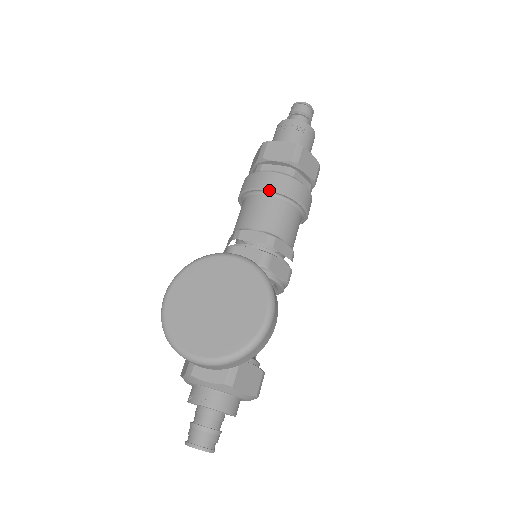
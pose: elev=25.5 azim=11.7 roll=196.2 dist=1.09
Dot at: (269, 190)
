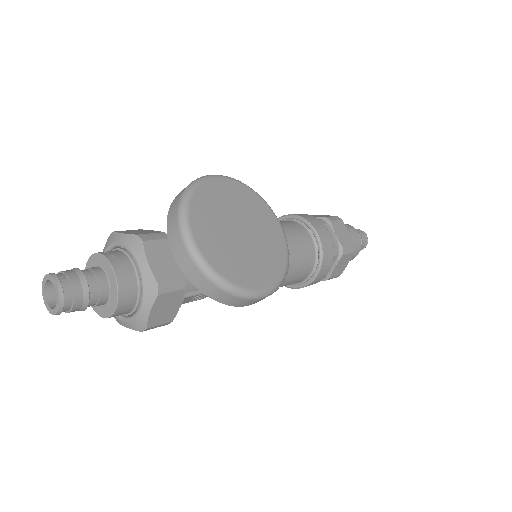
Dot at: (319, 239)
